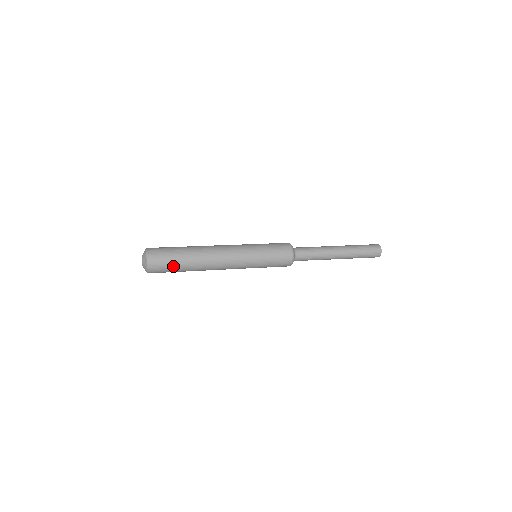
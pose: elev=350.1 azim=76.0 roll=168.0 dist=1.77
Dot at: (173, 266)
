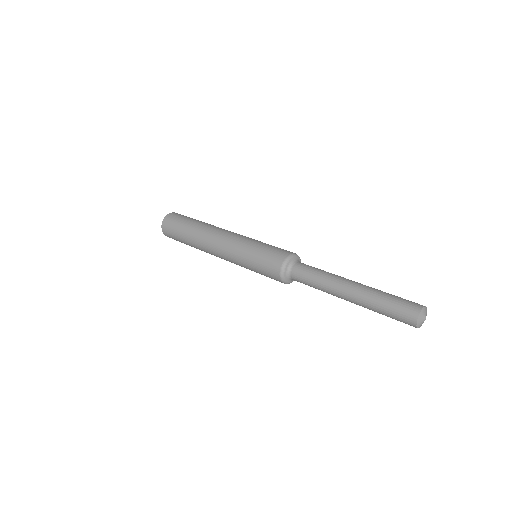
Dot at: (179, 238)
